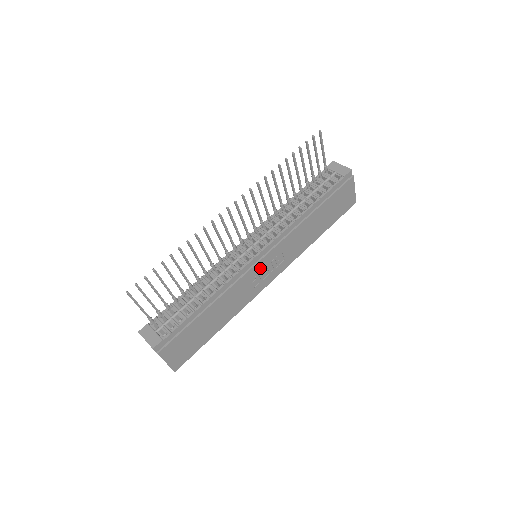
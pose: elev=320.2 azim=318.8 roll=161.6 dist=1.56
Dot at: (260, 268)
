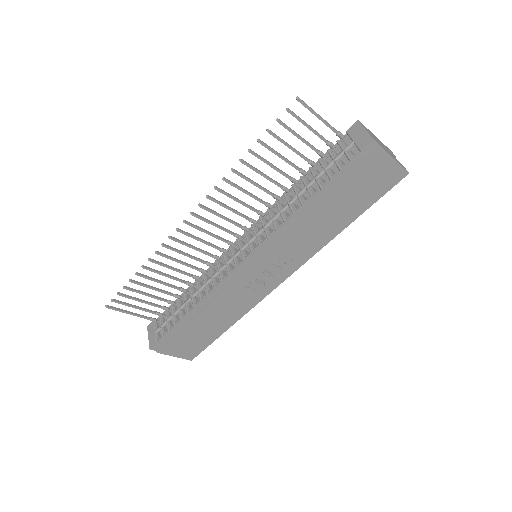
Dot at: (253, 275)
